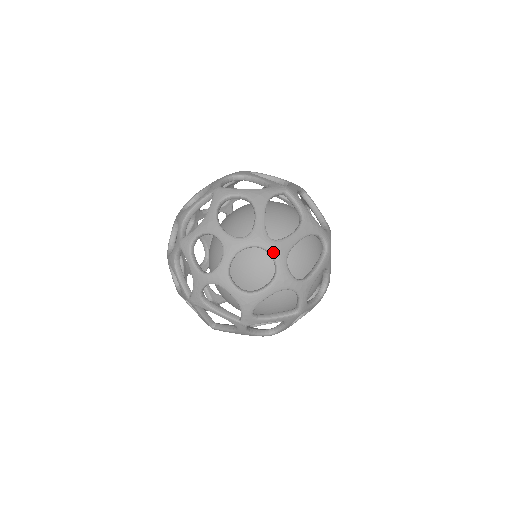
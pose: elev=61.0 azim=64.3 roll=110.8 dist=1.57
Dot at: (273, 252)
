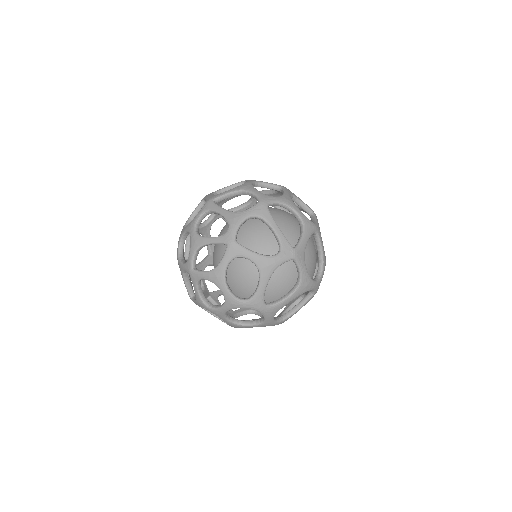
Dot at: (265, 314)
